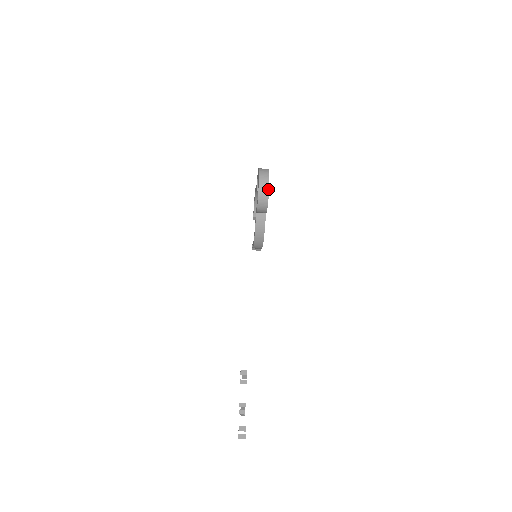
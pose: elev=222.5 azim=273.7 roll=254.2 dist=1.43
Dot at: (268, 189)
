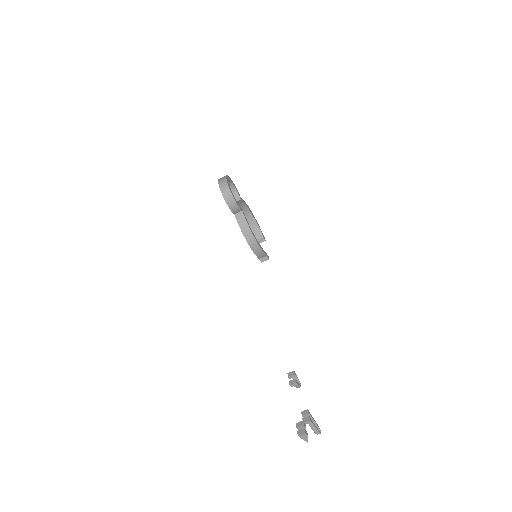
Dot at: (227, 184)
